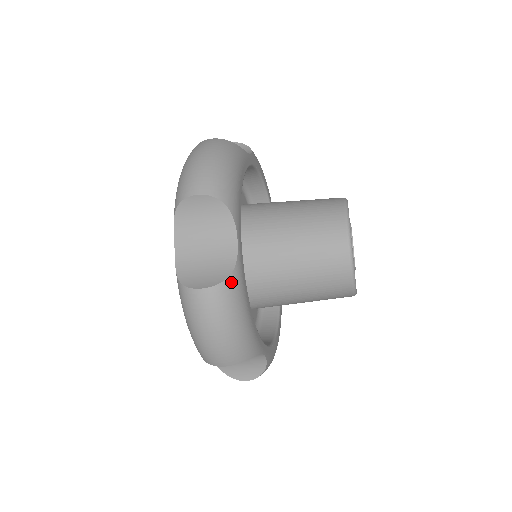
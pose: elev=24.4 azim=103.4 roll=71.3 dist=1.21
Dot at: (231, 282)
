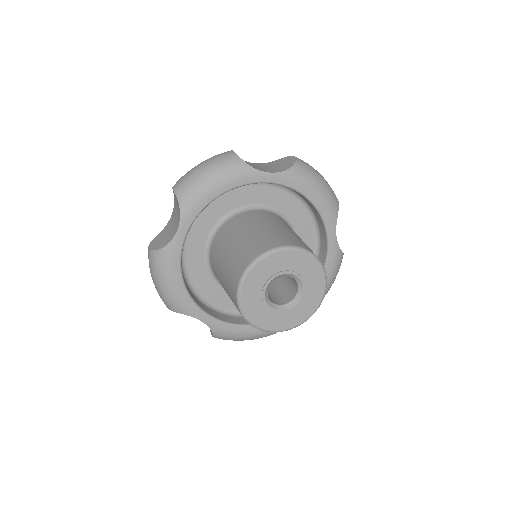
Dot at: (160, 254)
